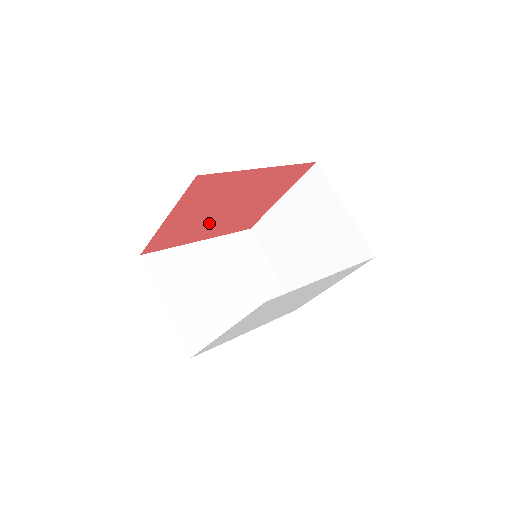
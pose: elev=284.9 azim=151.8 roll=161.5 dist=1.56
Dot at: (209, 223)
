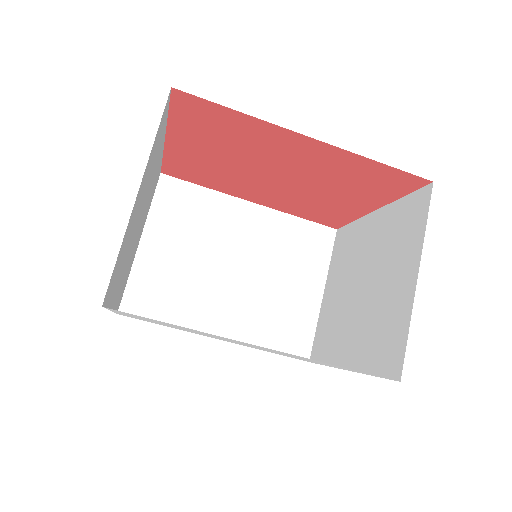
Dot at: (252, 183)
